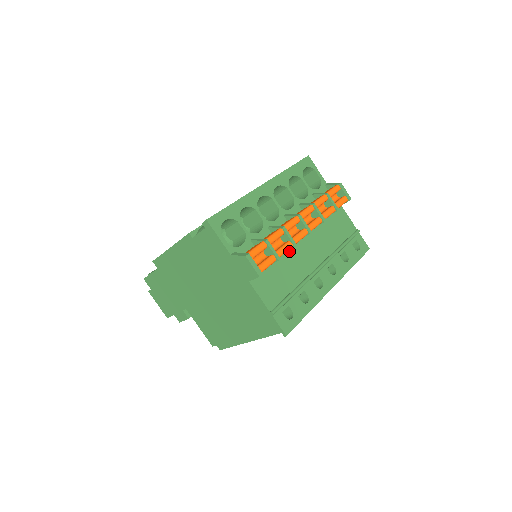
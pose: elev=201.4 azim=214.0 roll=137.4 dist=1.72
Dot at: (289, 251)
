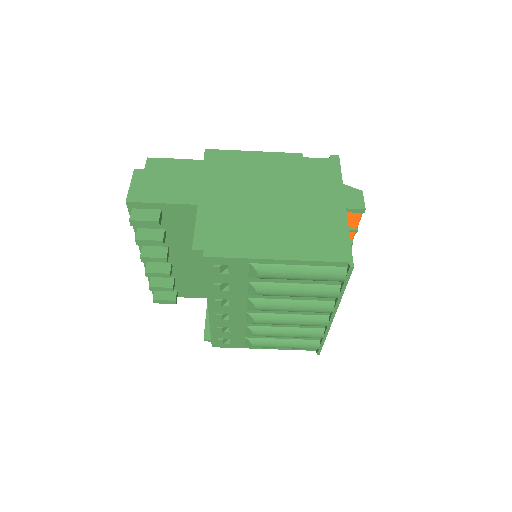
Dot at: occluded
